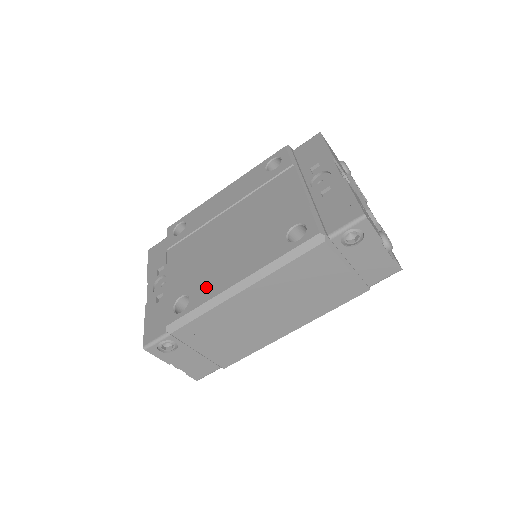
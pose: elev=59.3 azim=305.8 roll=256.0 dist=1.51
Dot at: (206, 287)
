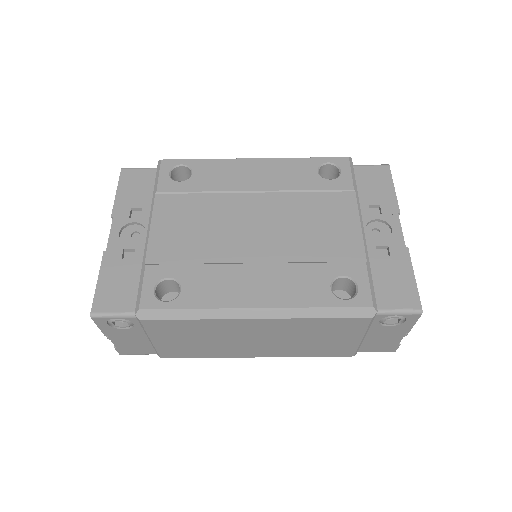
Dot at: (209, 287)
